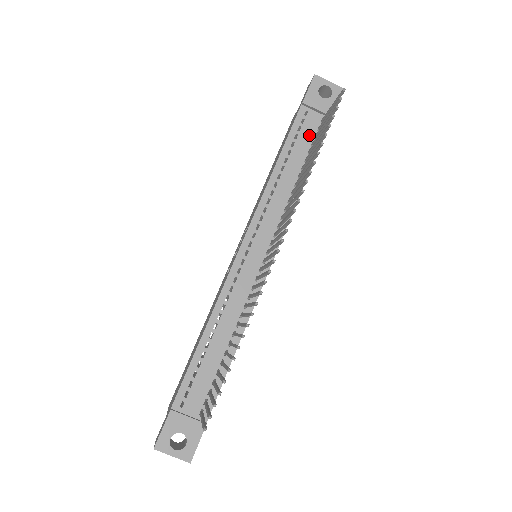
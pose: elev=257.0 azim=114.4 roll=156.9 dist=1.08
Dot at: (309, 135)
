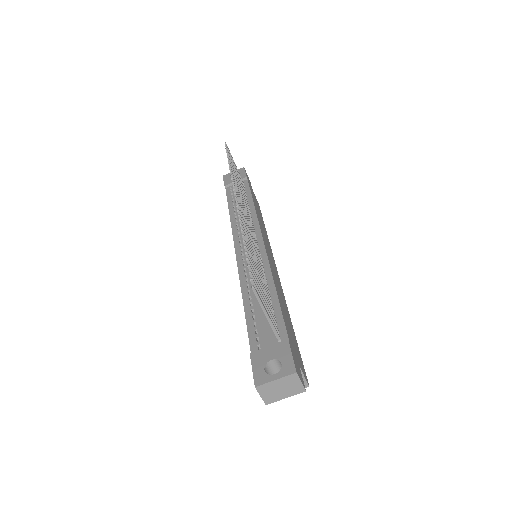
Dot at: occluded
